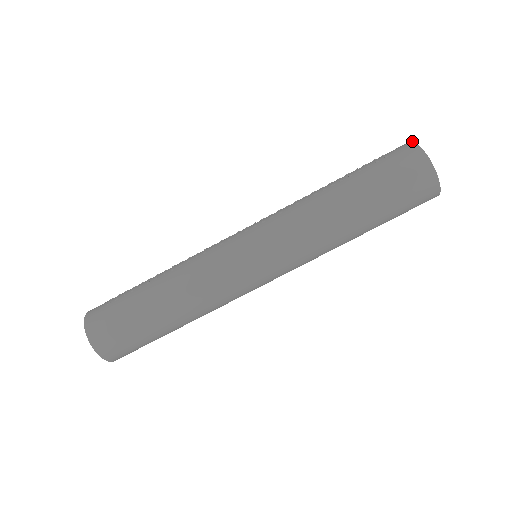
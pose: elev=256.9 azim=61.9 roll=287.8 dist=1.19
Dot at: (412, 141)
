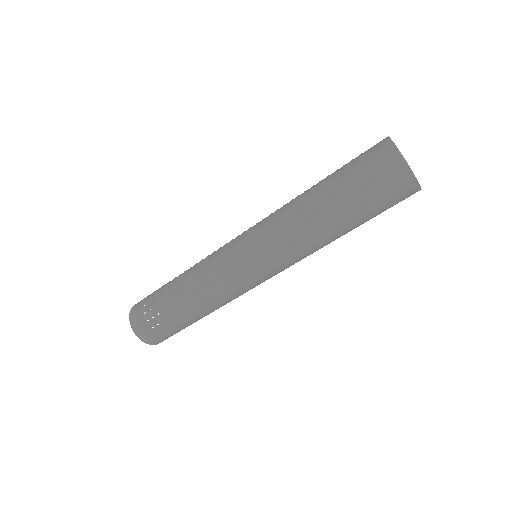
Dot at: (404, 168)
